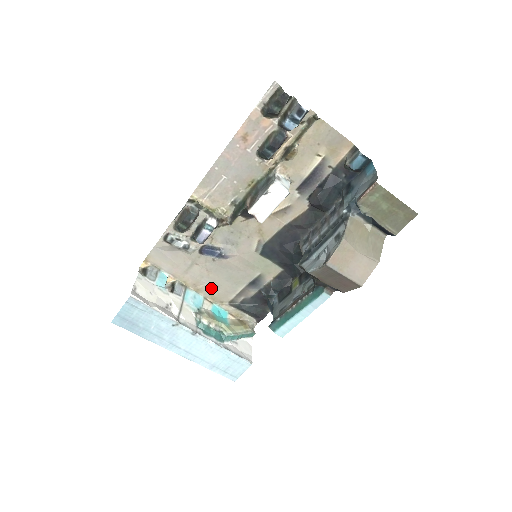
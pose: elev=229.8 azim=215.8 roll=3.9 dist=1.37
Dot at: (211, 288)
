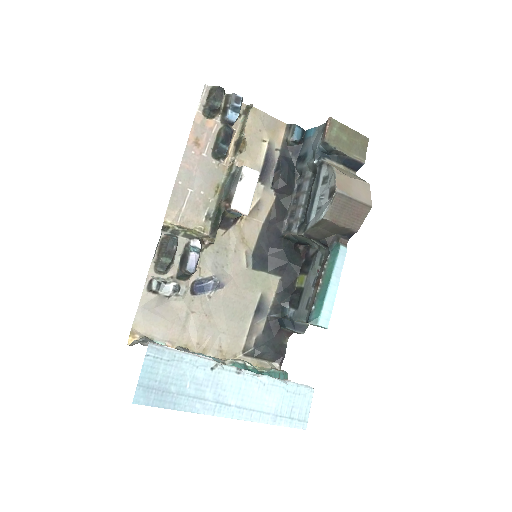
Dot at: (217, 340)
